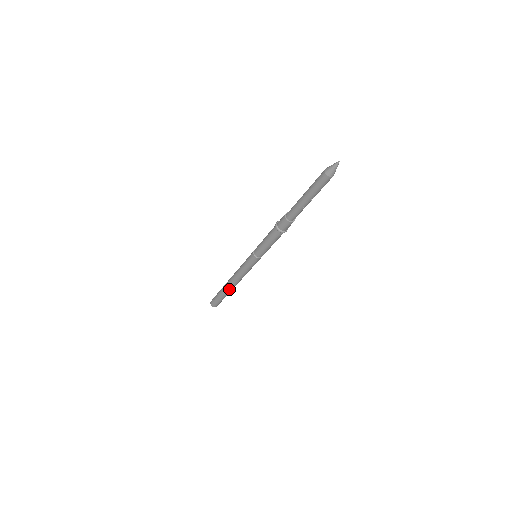
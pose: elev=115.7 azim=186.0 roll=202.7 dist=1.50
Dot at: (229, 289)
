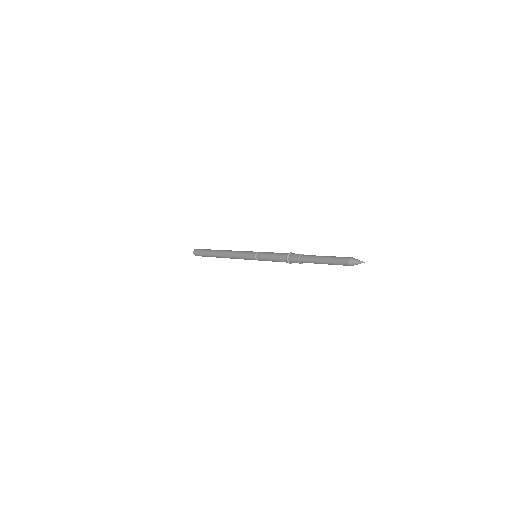
Dot at: occluded
